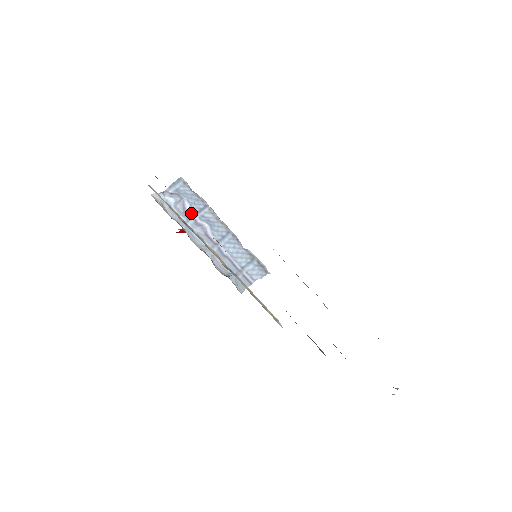
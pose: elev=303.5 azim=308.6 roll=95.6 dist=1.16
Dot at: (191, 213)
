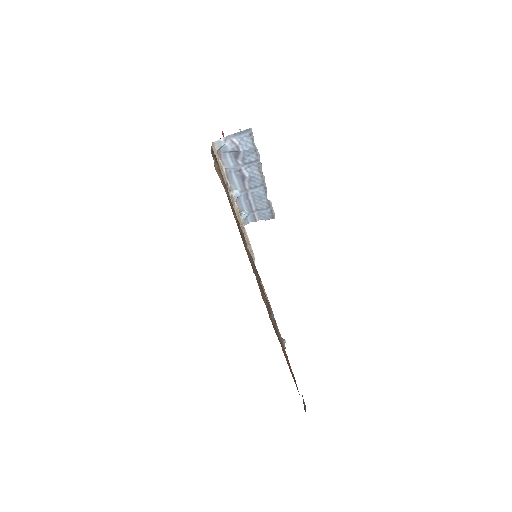
Dot at: (241, 161)
